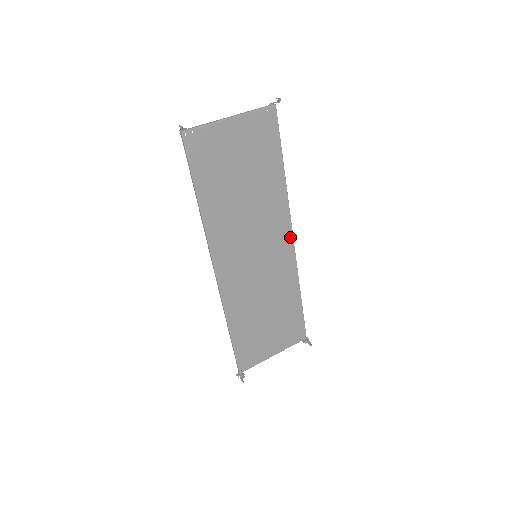
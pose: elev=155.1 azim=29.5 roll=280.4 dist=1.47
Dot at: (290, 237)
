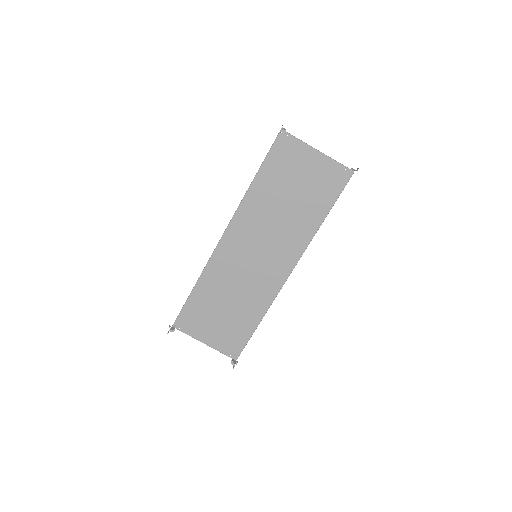
Dot at: (289, 270)
